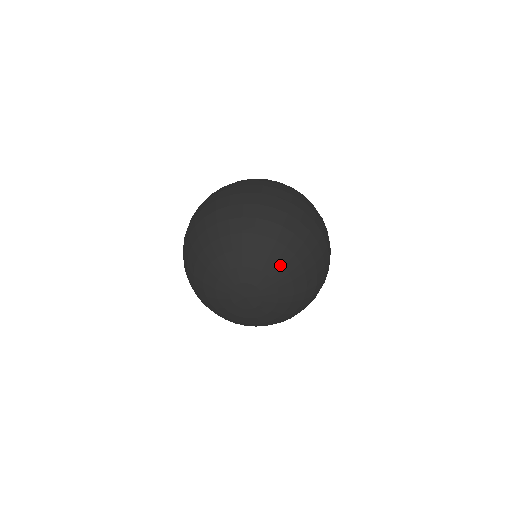
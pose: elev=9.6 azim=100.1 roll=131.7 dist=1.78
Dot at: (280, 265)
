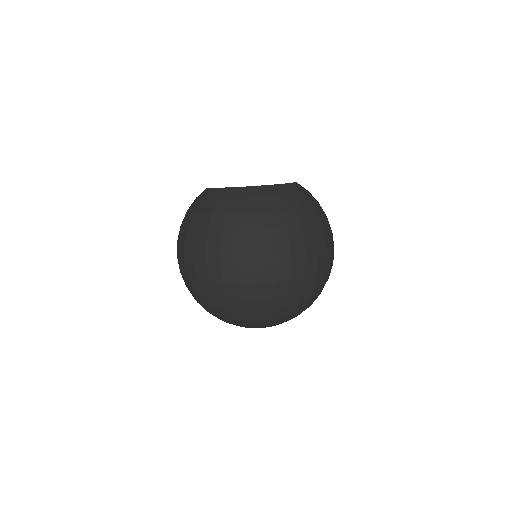
Dot at: occluded
